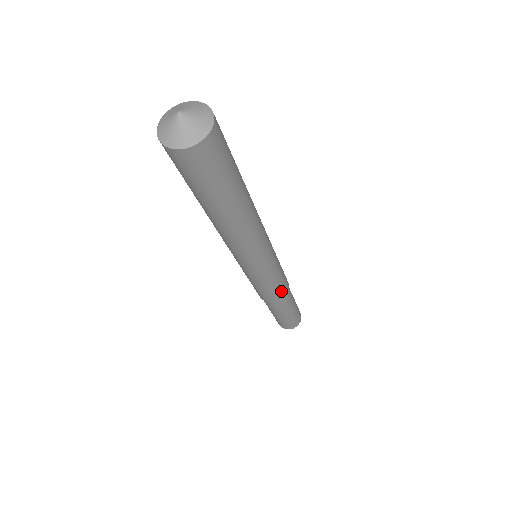
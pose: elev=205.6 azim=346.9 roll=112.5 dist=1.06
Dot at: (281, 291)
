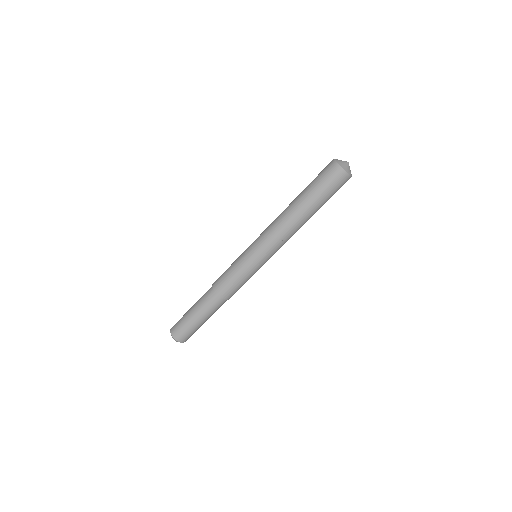
Dot at: (229, 290)
